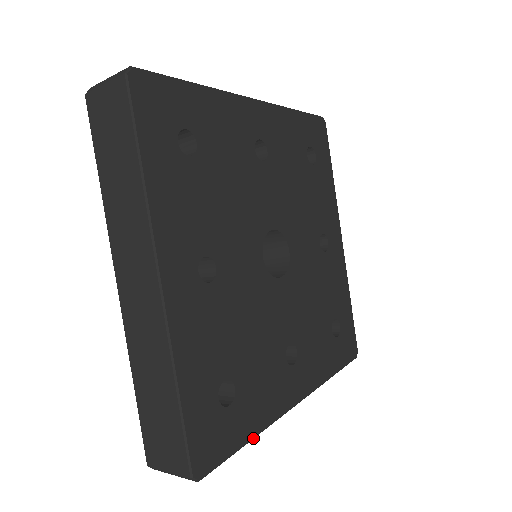
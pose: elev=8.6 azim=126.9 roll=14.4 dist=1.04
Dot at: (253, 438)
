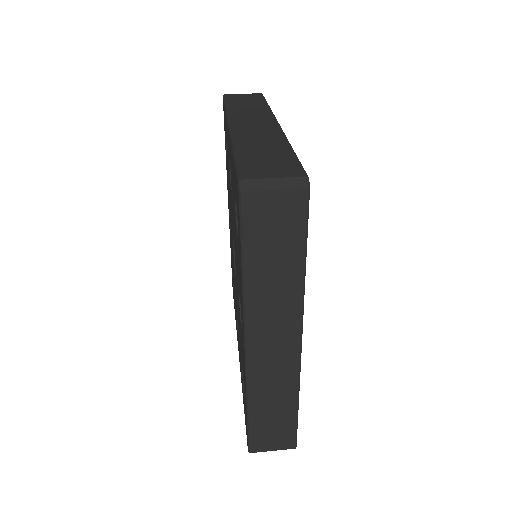
Dot at: occluded
